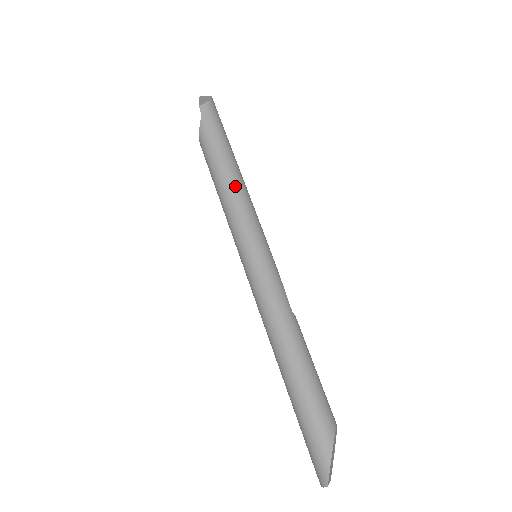
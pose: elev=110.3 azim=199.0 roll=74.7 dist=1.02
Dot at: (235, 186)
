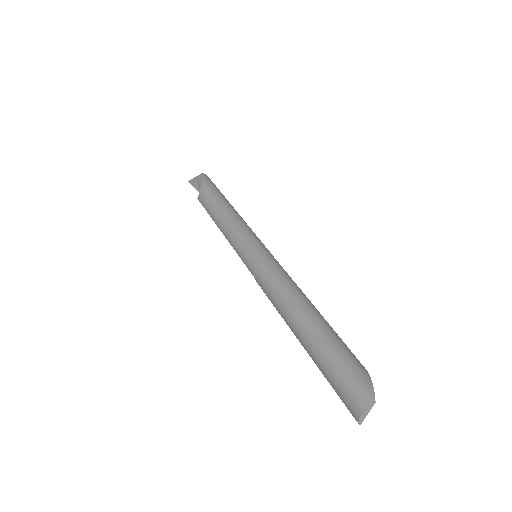
Dot at: occluded
